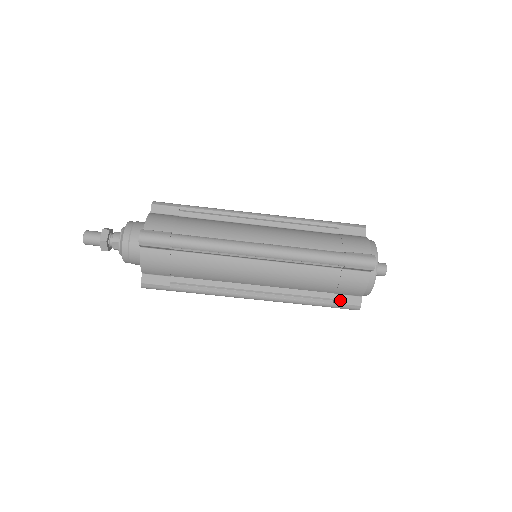
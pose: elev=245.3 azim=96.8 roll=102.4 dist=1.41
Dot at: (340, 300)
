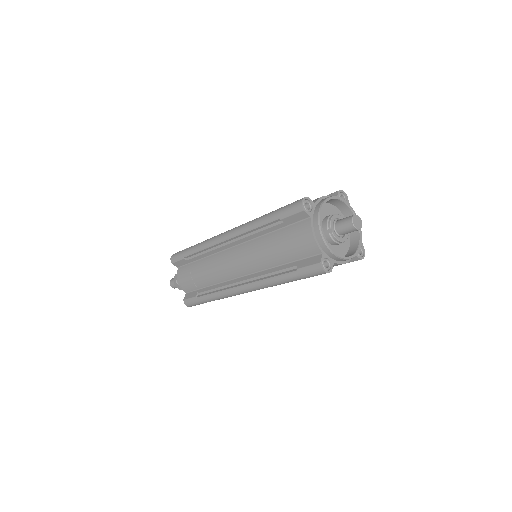
Dot at: occluded
